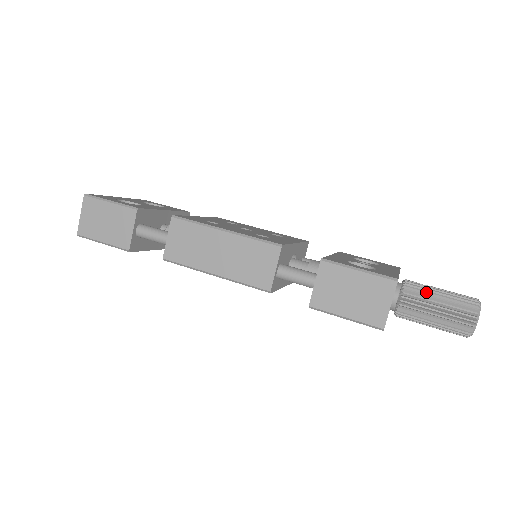
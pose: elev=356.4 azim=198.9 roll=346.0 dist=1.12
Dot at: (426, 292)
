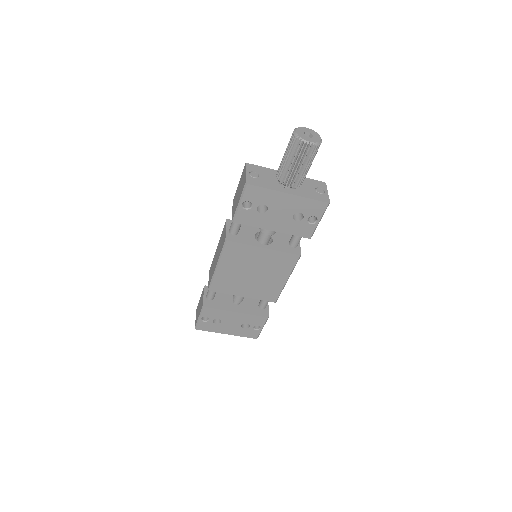
Dot at: occluded
